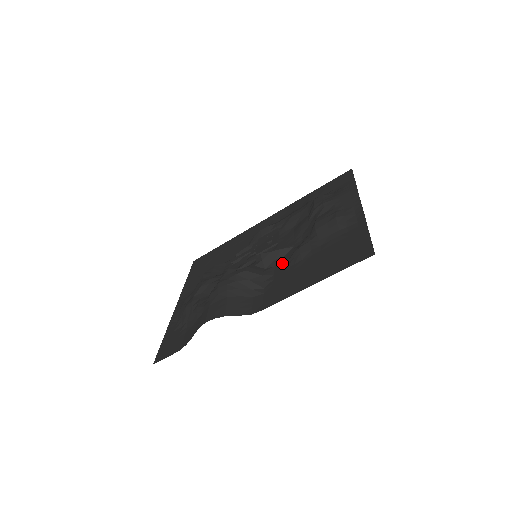
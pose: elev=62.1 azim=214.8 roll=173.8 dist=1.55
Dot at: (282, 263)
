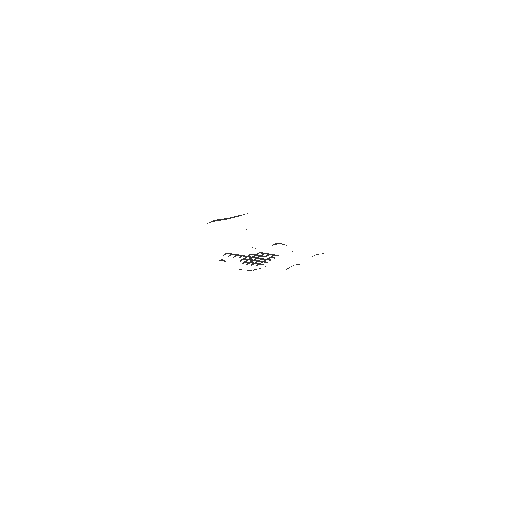
Dot at: occluded
